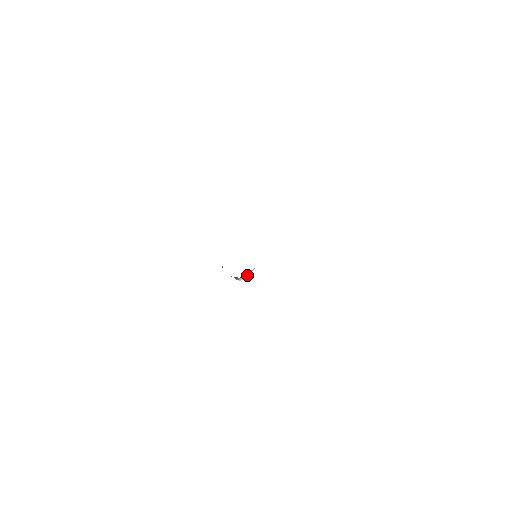
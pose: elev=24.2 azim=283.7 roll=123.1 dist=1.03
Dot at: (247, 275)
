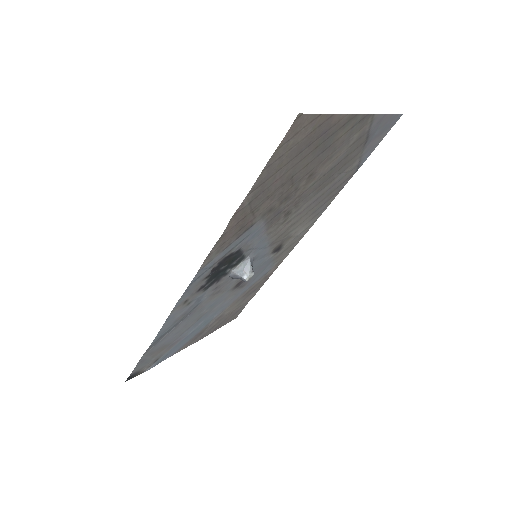
Dot at: (246, 271)
